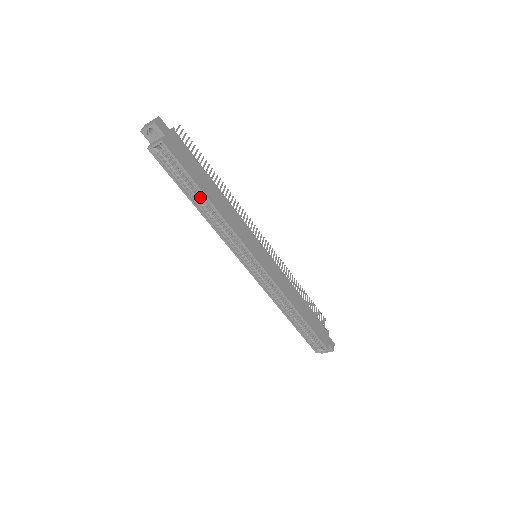
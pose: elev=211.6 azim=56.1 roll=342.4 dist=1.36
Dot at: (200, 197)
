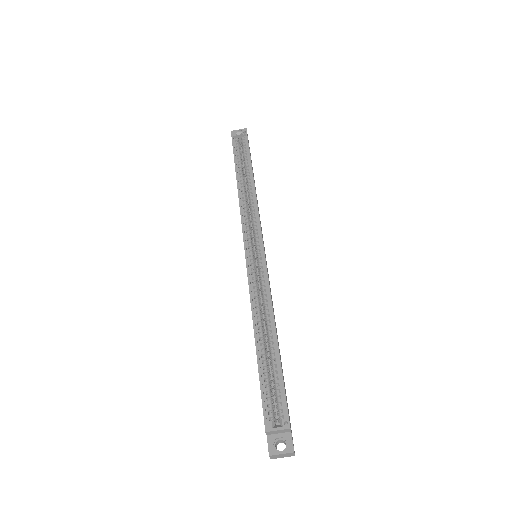
Dot at: (244, 176)
